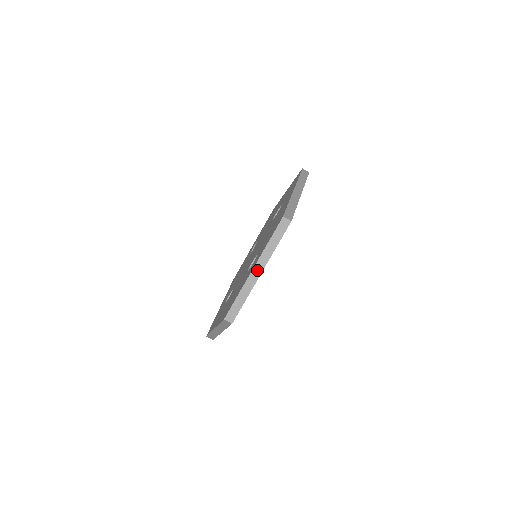
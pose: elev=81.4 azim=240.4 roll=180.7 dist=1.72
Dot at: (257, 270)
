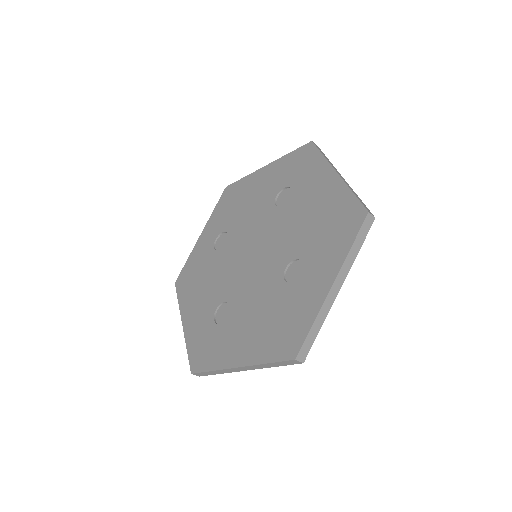
Dot at: (336, 286)
